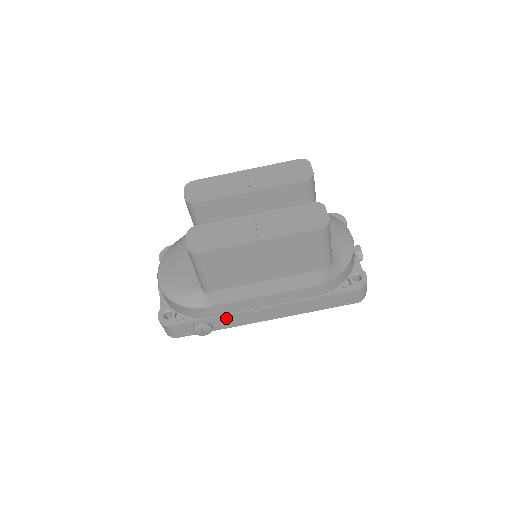
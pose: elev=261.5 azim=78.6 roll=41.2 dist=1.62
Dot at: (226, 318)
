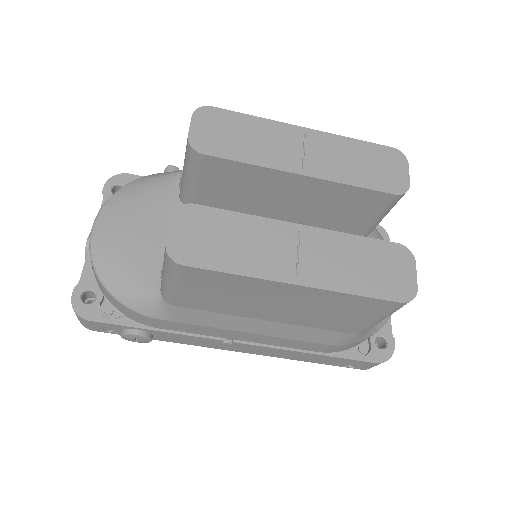
Dot at: (179, 335)
